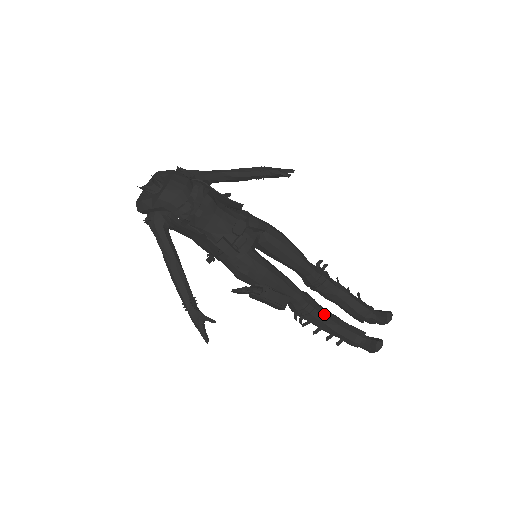
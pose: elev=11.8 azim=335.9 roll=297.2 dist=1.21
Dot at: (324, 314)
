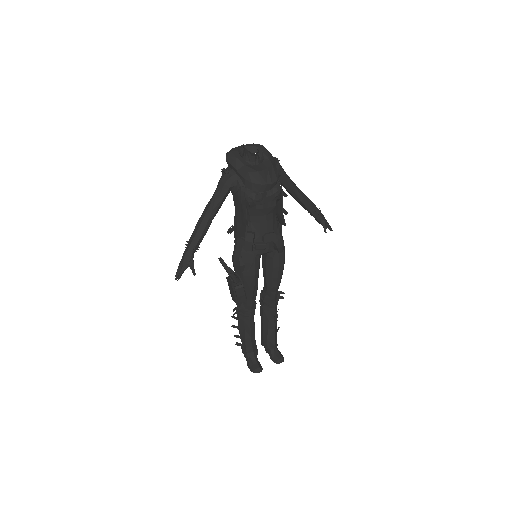
Dot at: (251, 324)
